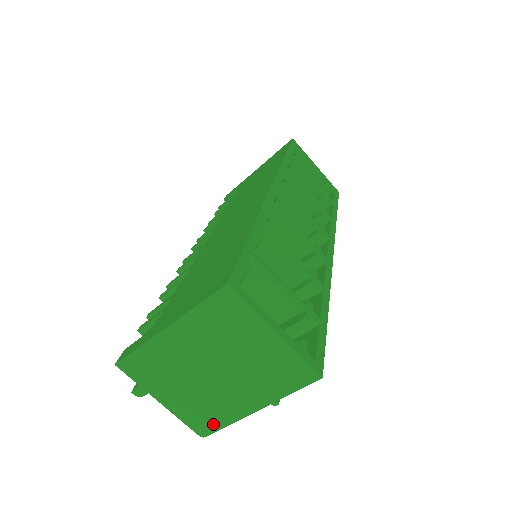
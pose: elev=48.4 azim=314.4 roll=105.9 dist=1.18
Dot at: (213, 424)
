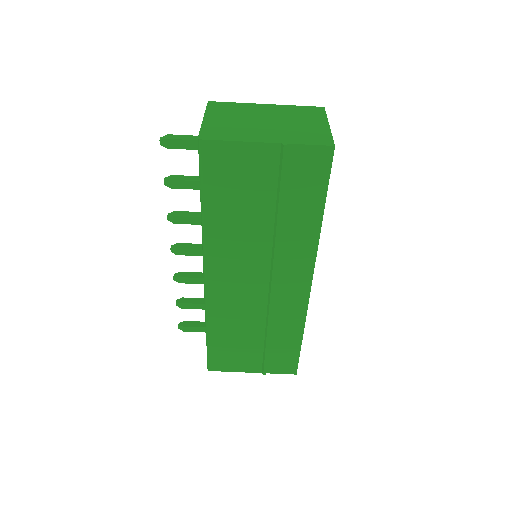
Dot at: (221, 137)
